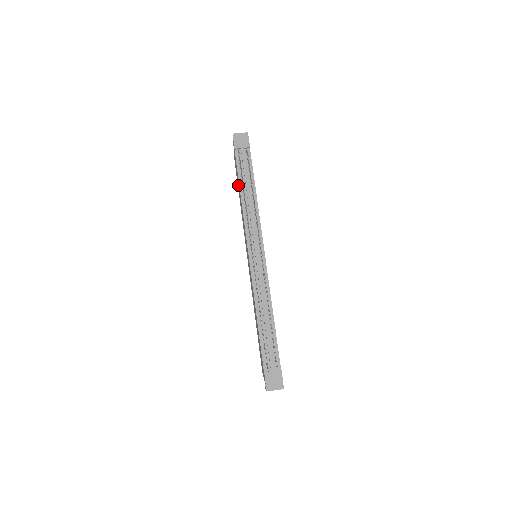
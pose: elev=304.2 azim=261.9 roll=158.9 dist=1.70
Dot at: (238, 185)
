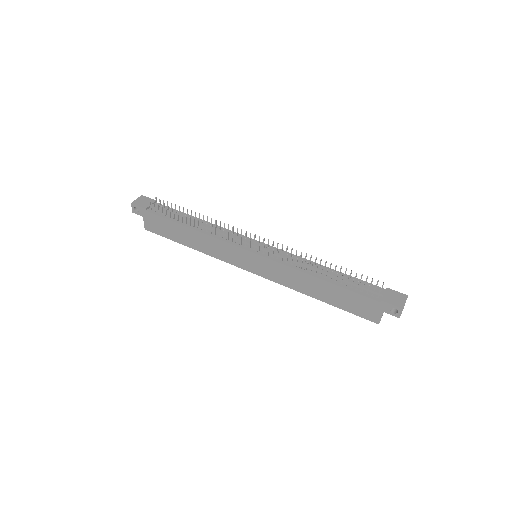
Dot at: (177, 233)
